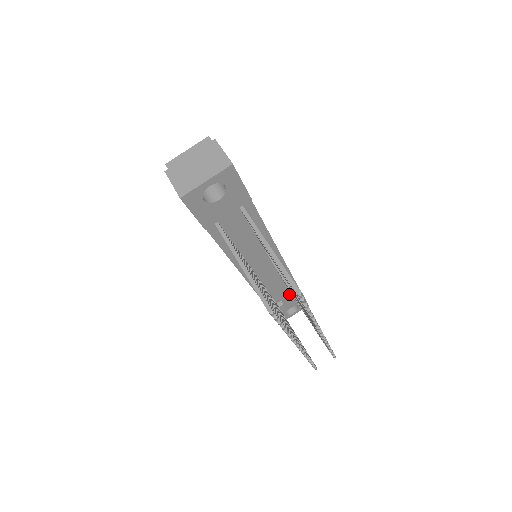
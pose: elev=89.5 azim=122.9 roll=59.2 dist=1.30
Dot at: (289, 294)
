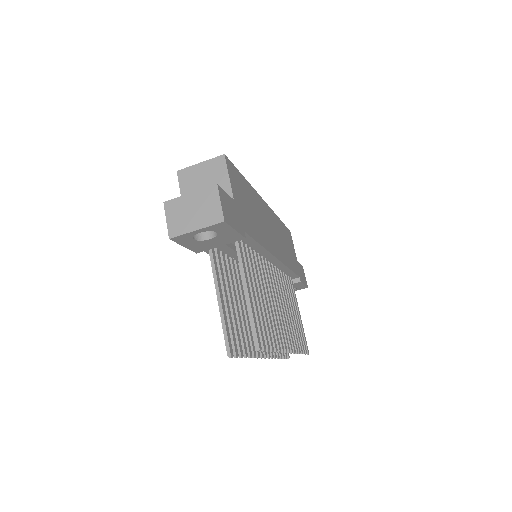
Dot at: occluded
